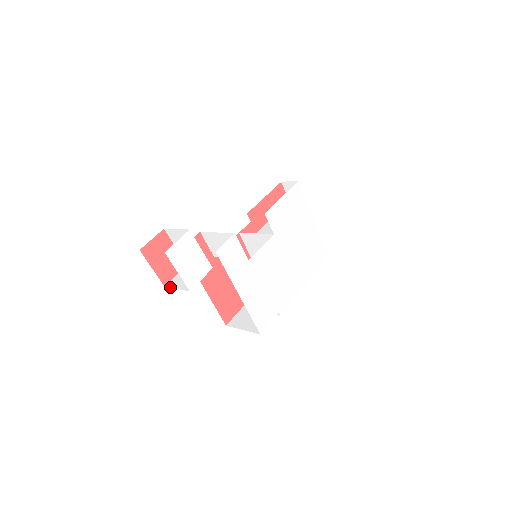
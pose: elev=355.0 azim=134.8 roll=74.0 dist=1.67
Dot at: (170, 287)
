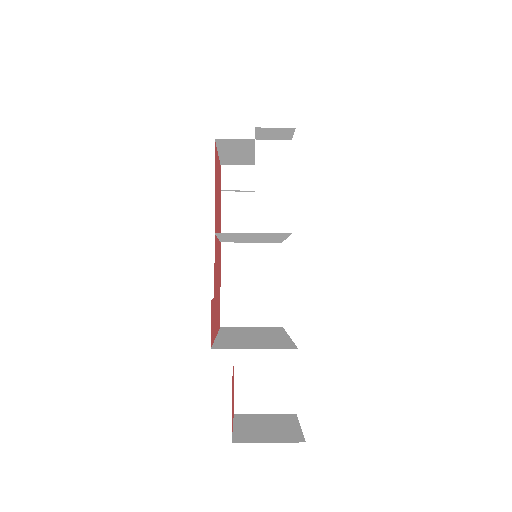
Dot at: (248, 414)
